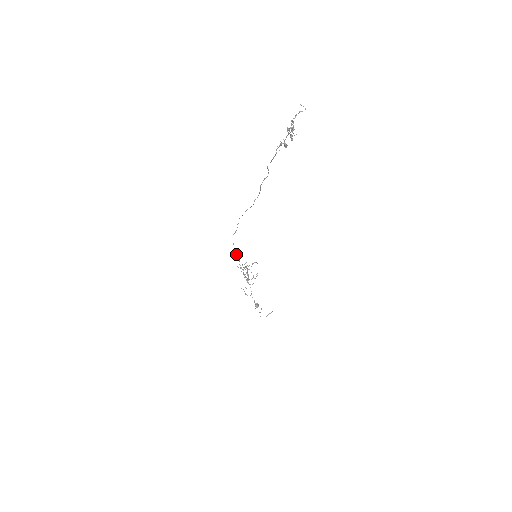
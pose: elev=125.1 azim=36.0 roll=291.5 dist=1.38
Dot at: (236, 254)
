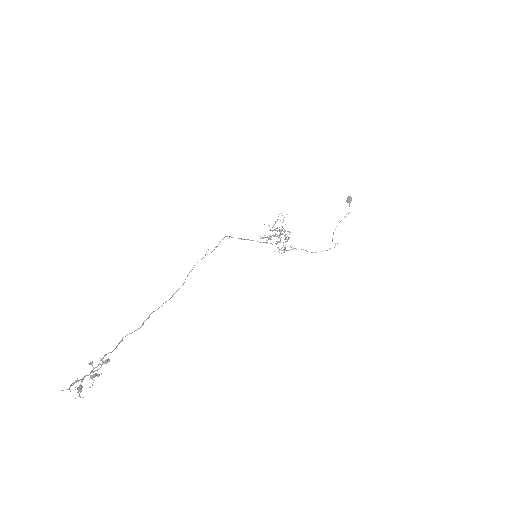
Dot at: occluded
